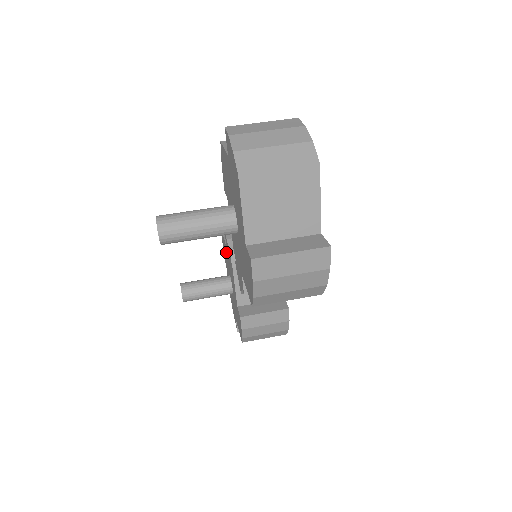
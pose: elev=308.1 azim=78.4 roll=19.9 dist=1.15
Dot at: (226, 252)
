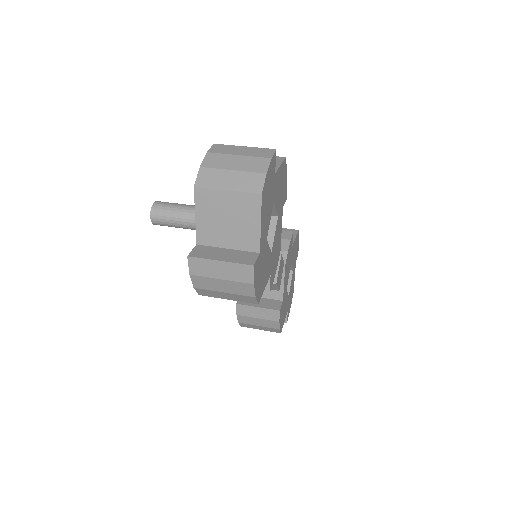
Dot at: occluded
